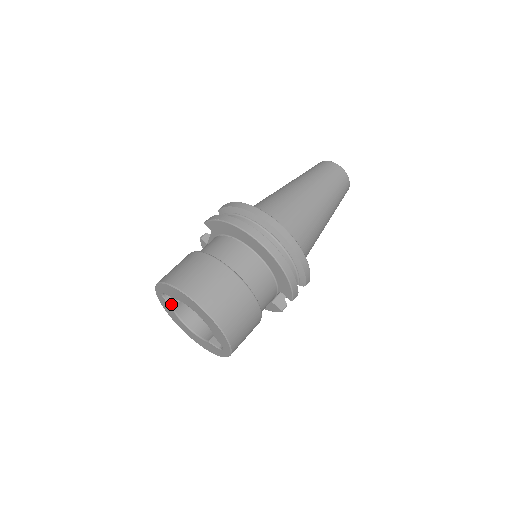
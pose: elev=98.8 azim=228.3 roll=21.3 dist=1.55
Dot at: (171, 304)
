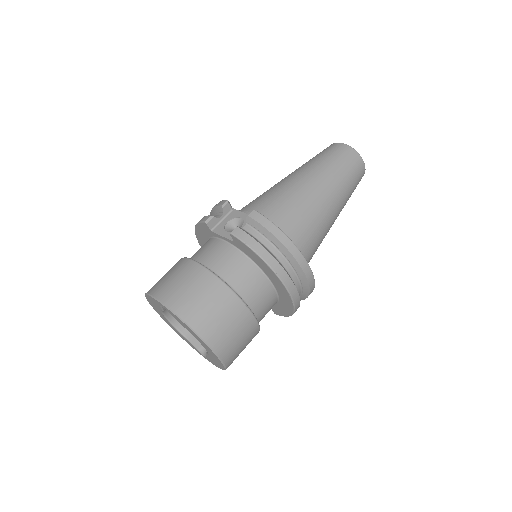
Dot at: (164, 308)
